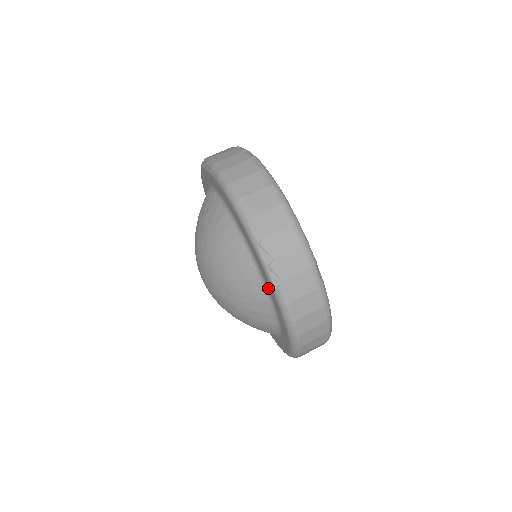
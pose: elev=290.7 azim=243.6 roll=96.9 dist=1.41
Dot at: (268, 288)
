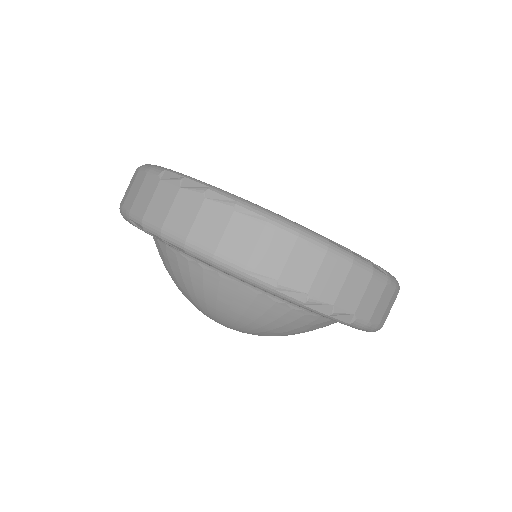
Dot at: occluded
